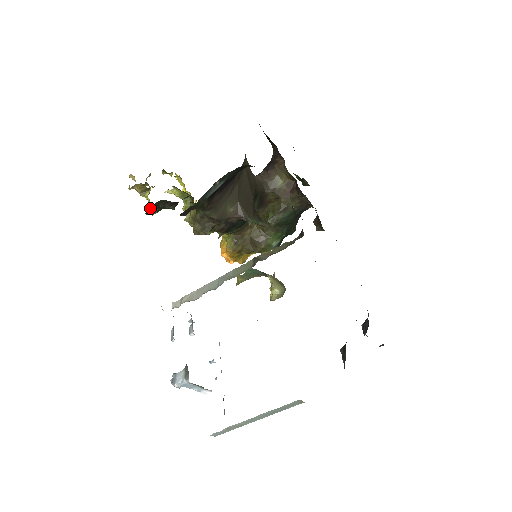
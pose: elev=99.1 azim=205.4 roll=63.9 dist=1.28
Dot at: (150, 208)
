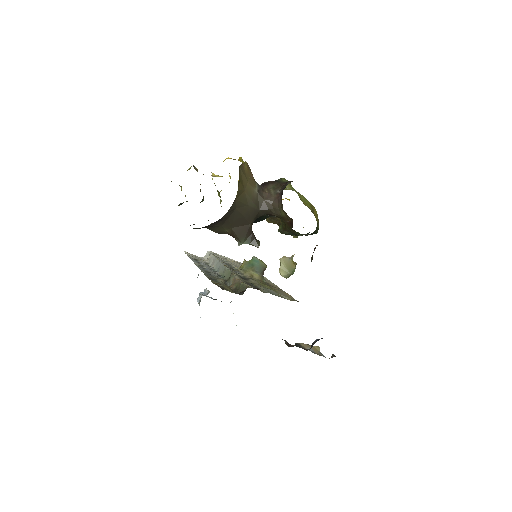
Dot at: occluded
